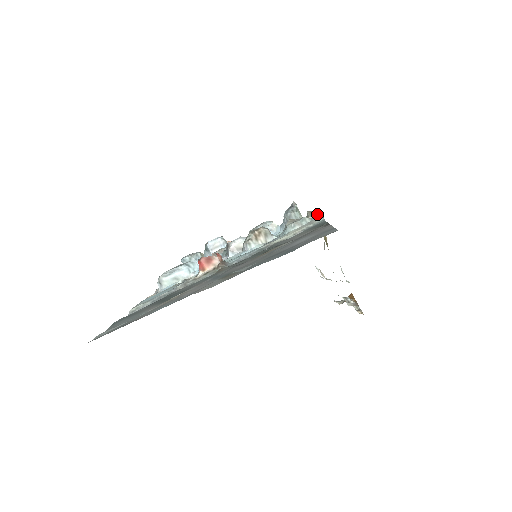
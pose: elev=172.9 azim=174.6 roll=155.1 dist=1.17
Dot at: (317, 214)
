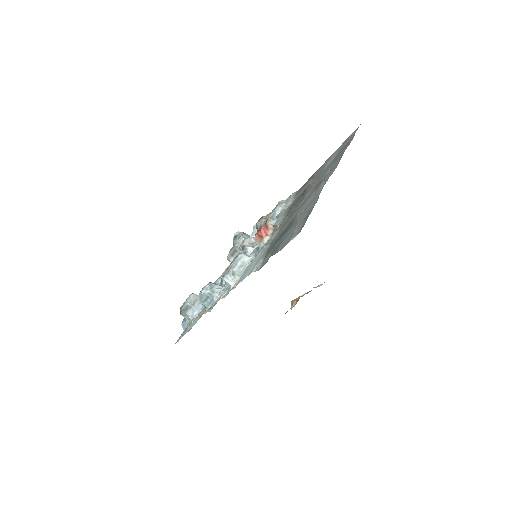
Dot at: occluded
